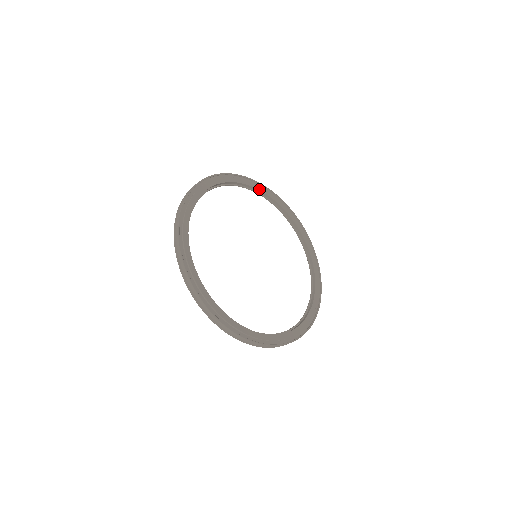
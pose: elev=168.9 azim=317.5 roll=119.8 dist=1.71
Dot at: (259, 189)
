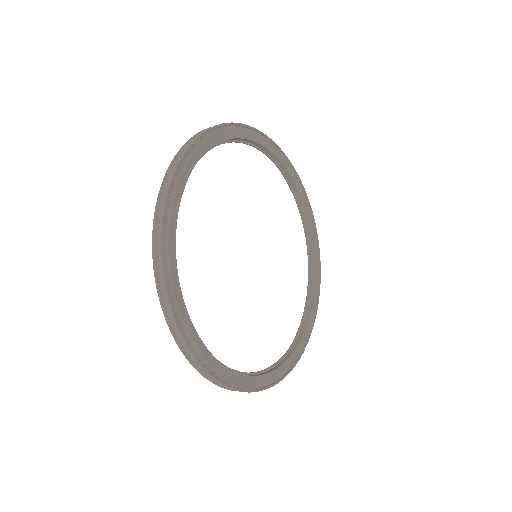
Dot at: (295, 182)
